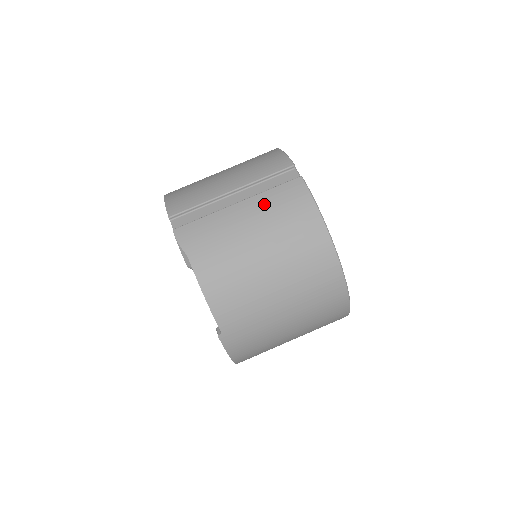
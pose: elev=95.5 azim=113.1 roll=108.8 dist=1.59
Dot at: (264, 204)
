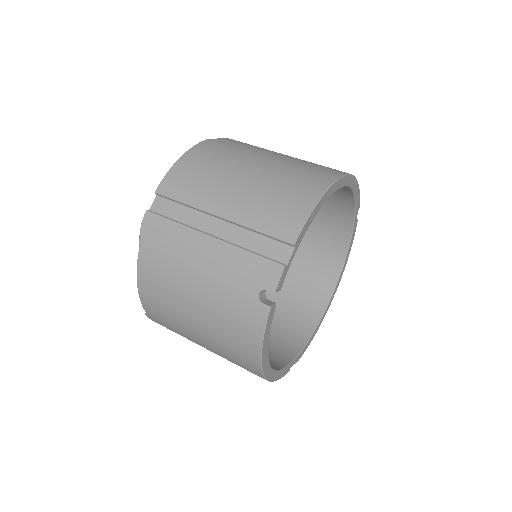
Dot at: occluded
